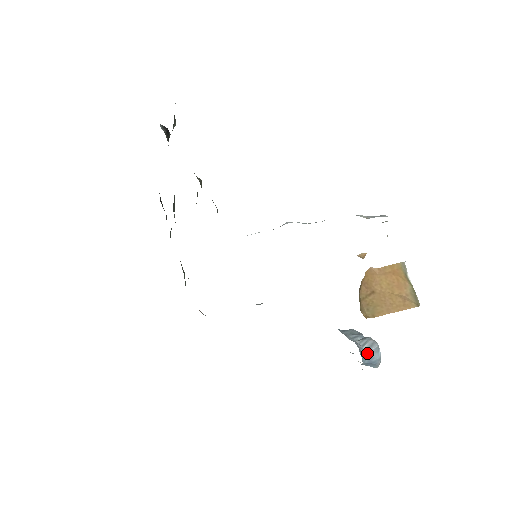
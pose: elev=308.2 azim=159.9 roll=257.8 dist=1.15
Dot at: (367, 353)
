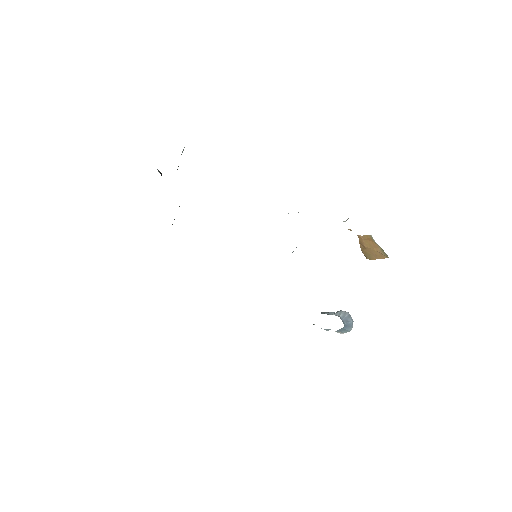
Dot at: (344, 319)
